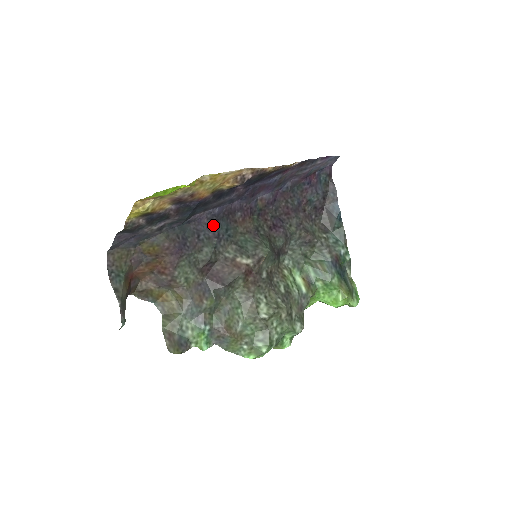
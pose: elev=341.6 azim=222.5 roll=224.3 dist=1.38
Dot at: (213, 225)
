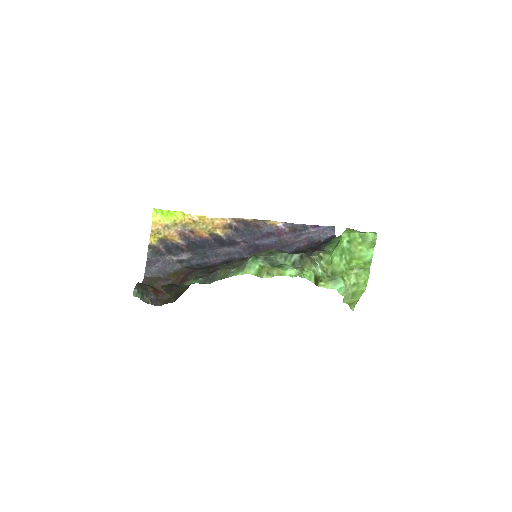
Dot at: occluded
